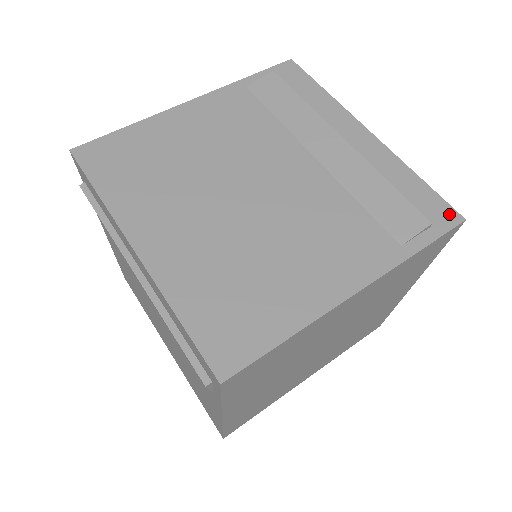
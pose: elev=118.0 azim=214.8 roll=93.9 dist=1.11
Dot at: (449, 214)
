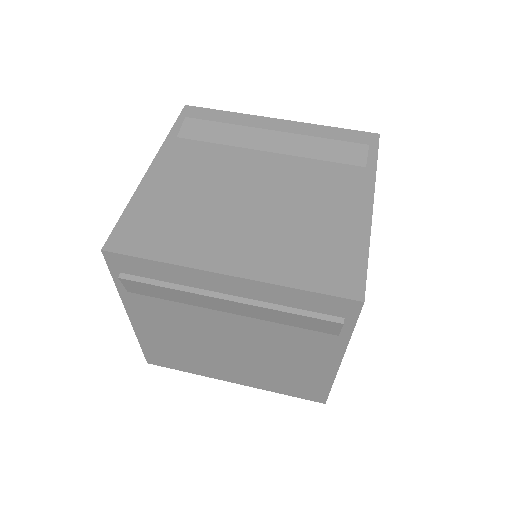
Dot at: (369, 136)
